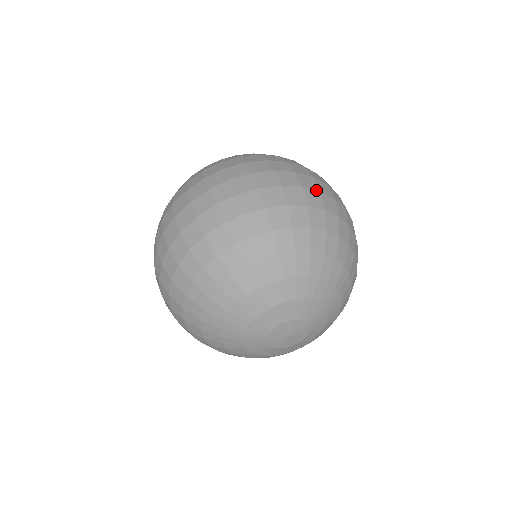
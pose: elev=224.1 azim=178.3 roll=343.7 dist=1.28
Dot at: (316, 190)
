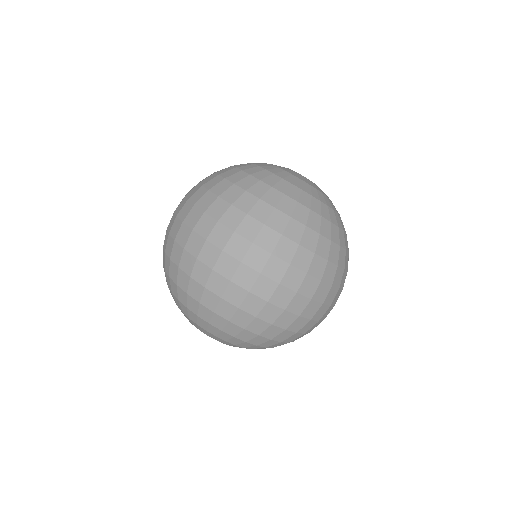
Dot at: occluded
